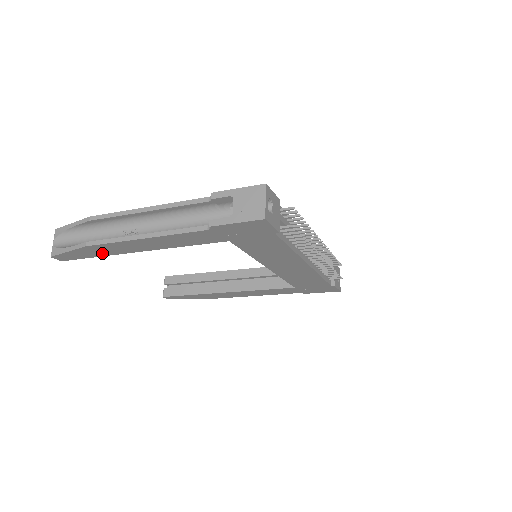
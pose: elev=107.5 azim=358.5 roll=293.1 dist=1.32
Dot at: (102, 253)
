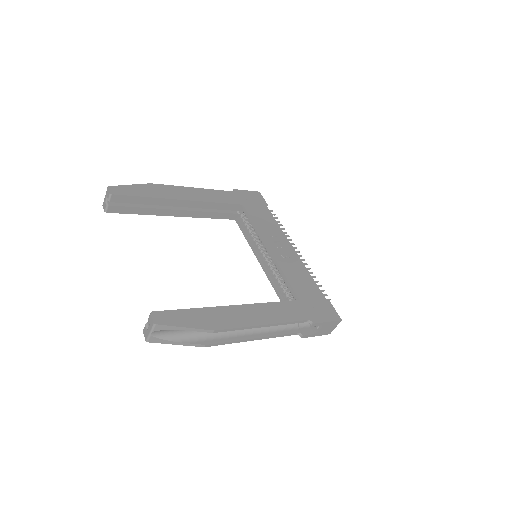
Dot at: occluded
